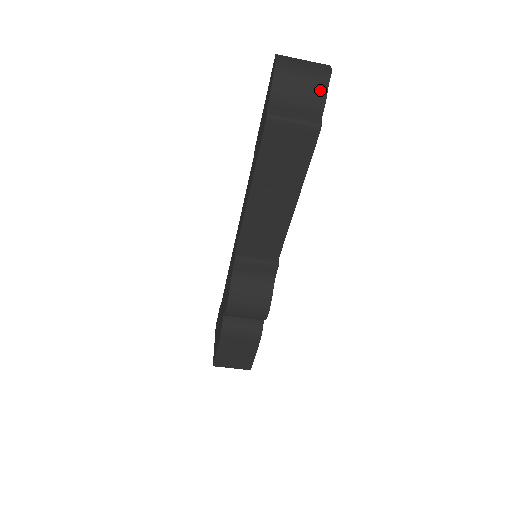
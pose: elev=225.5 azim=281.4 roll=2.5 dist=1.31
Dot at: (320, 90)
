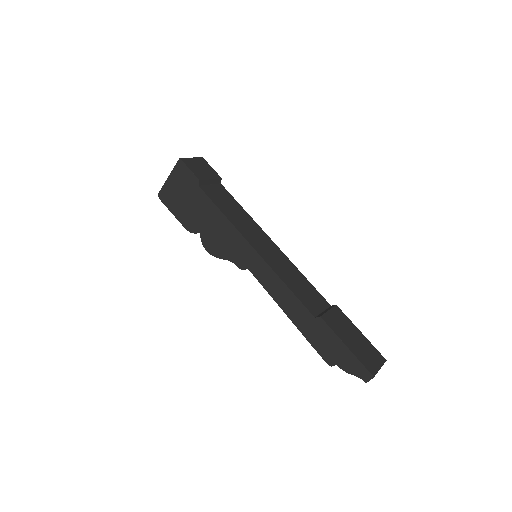
Dot at: occluded
